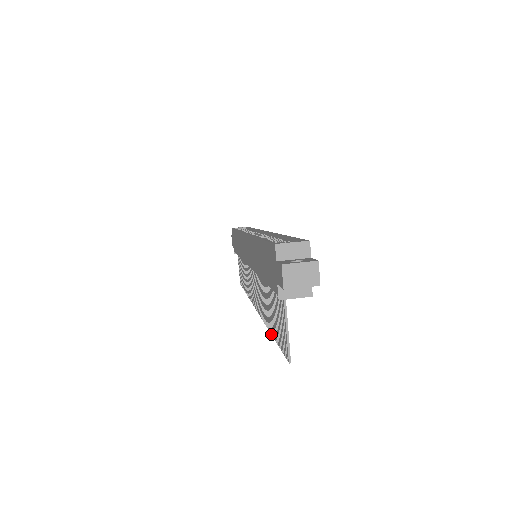
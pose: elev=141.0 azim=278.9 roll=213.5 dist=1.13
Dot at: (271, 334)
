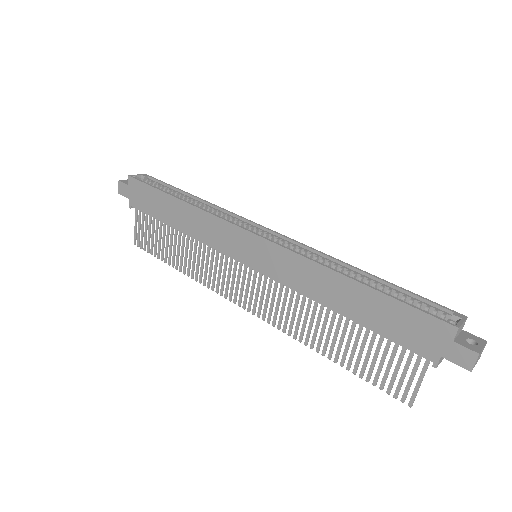
Dot at: occluded
